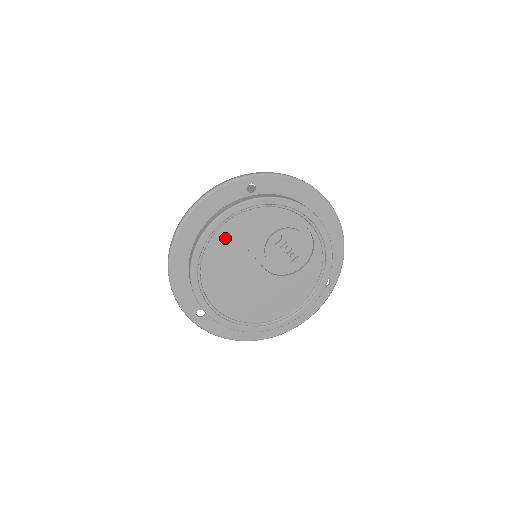
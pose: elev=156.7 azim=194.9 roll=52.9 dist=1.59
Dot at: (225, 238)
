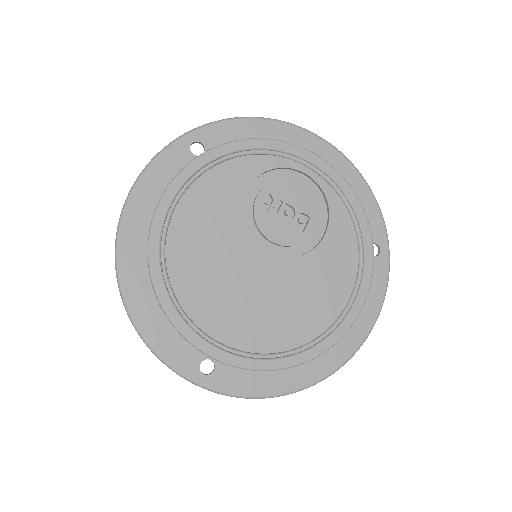
Dot at: (188, 226)
